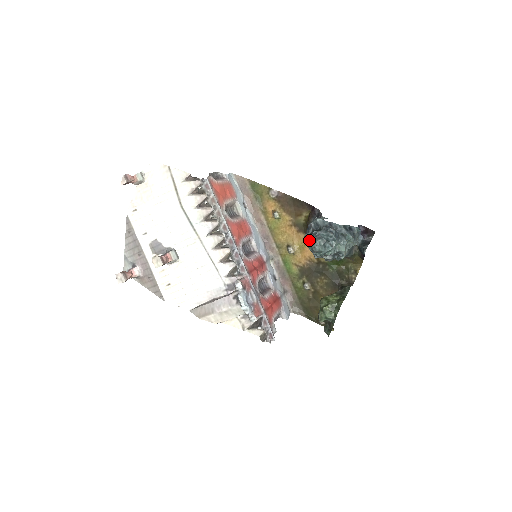
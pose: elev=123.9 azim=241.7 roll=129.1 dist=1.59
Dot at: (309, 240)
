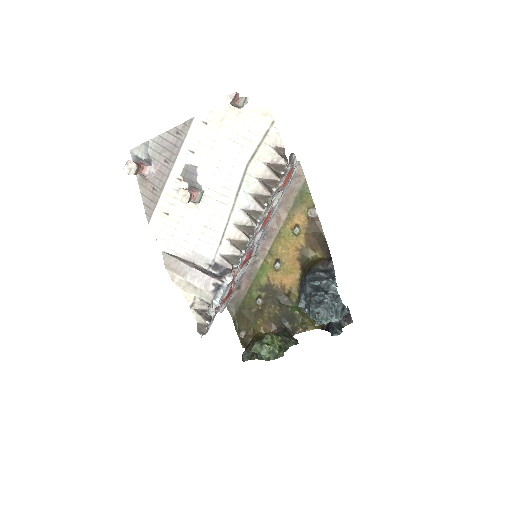
Dot at: (312, 293)
